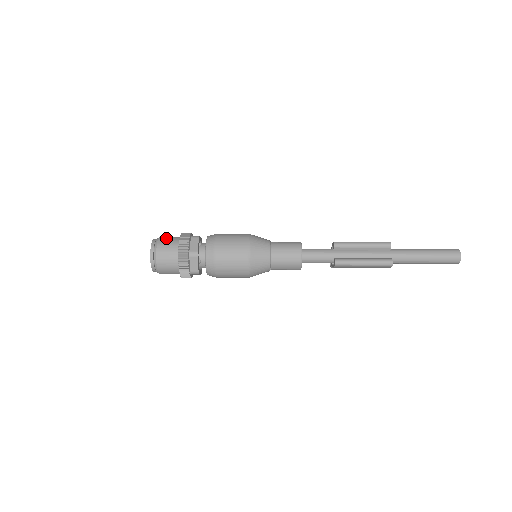
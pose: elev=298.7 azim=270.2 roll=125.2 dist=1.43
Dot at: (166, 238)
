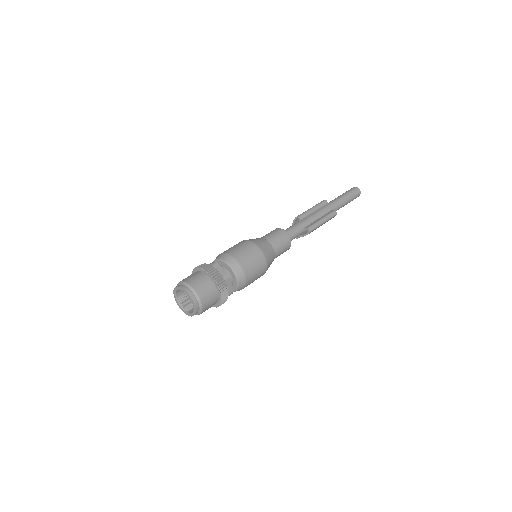
Dot at: (191, 278)
